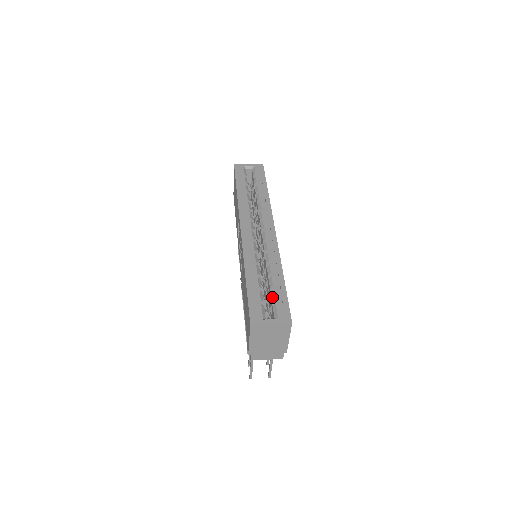
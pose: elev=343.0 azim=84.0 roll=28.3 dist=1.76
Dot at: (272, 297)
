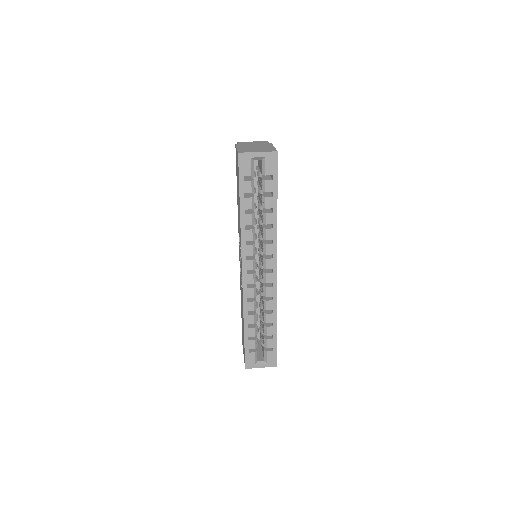
Dot at: (265, 344)
